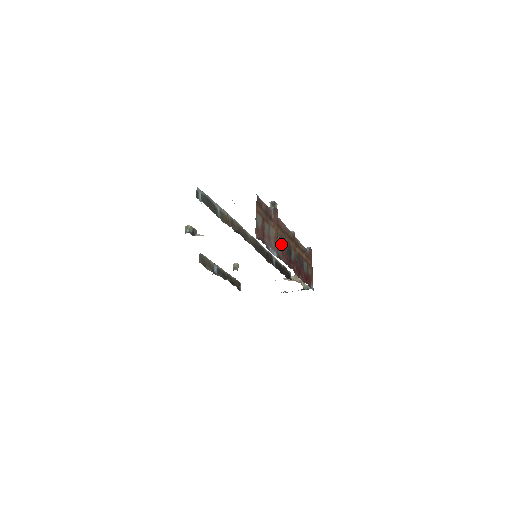
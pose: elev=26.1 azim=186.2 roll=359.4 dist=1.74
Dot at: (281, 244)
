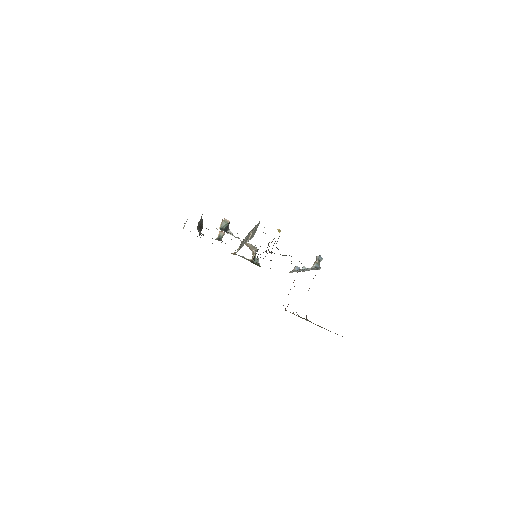
Dot at: occluded
